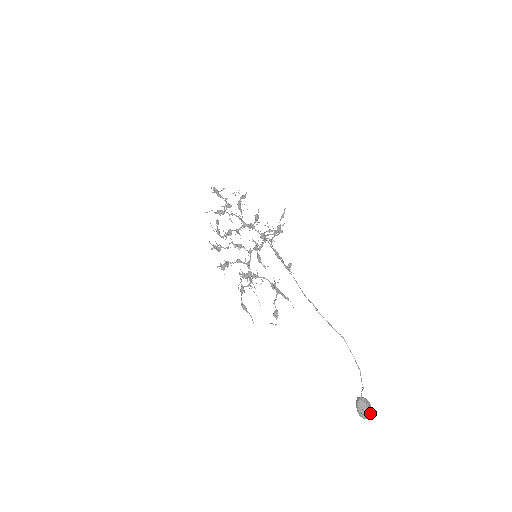
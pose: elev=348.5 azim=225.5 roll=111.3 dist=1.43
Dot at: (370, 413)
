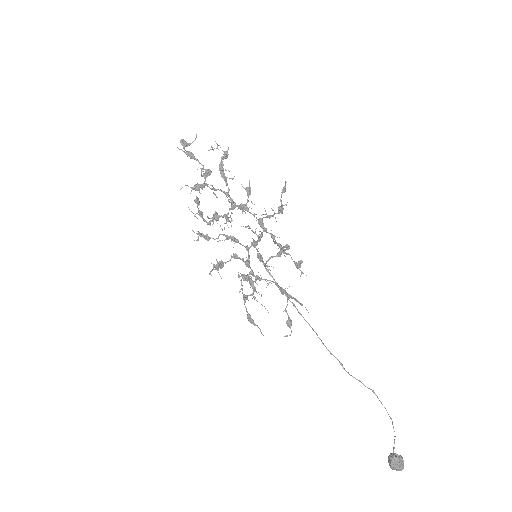
Dot at: occluded
